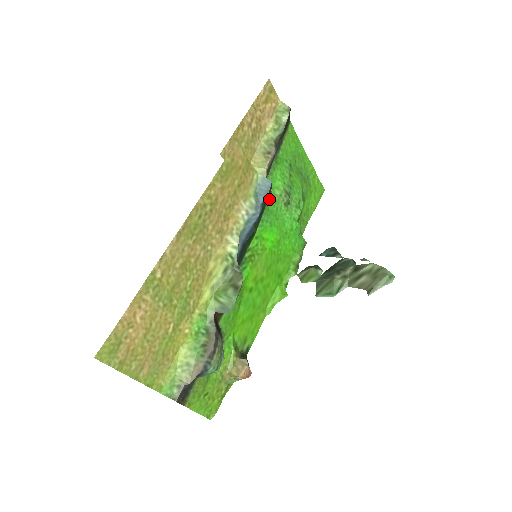
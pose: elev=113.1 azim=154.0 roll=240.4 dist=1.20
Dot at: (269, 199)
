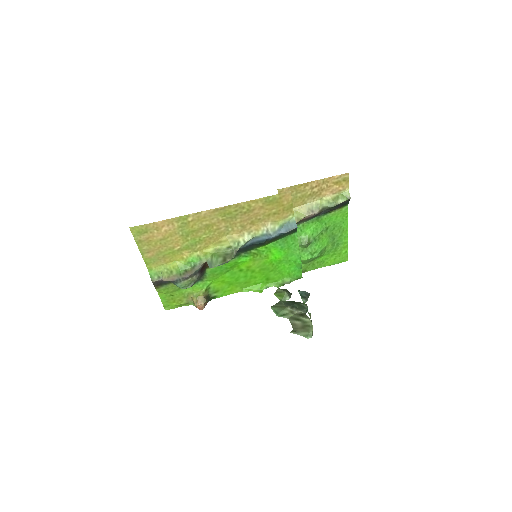
Dot at: (291, 235)
